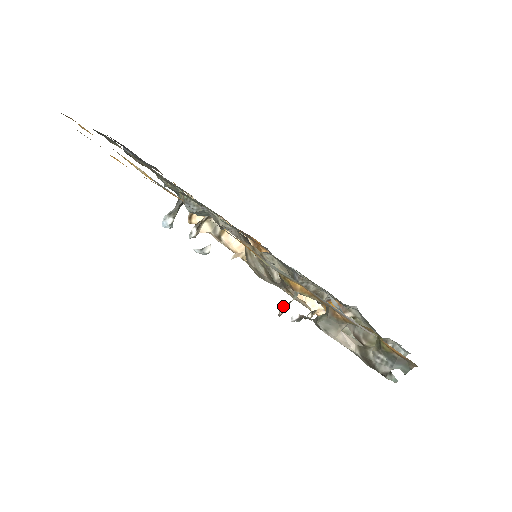
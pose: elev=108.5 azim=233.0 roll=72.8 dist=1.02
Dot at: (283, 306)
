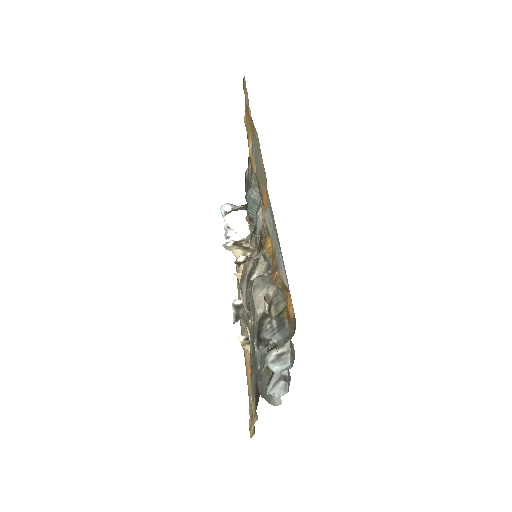
Dot at: (245, 256)
